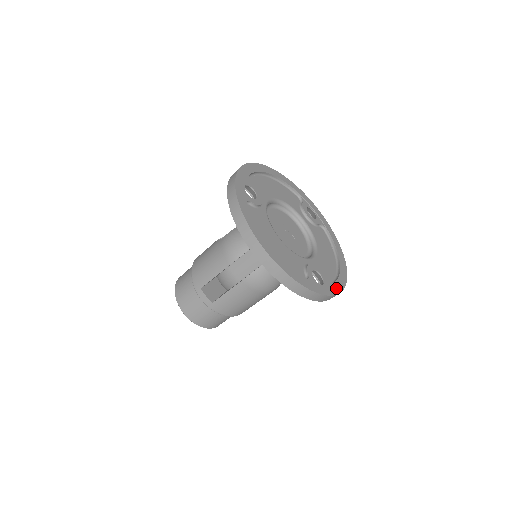
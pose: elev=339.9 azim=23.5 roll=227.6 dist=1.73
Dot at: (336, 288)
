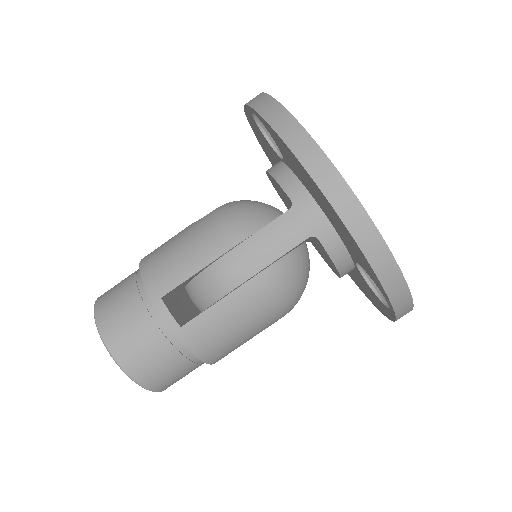
Dot at: occluded
